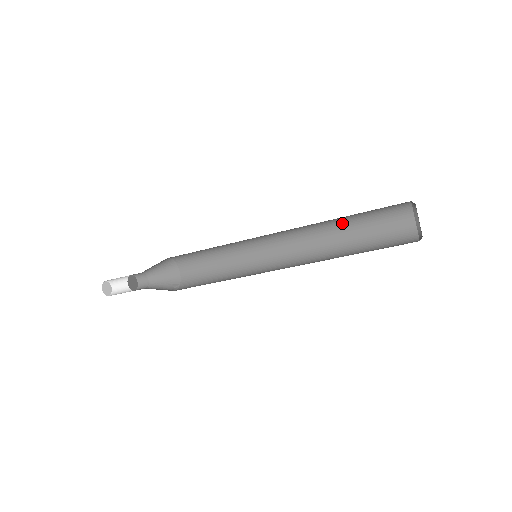
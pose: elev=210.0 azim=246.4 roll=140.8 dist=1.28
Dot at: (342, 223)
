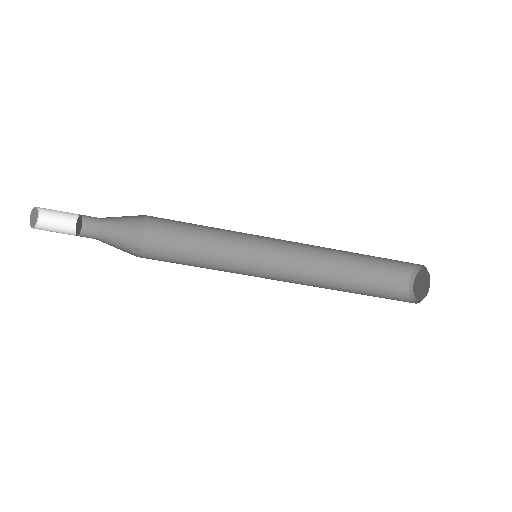
Dot at: (349, 258)
